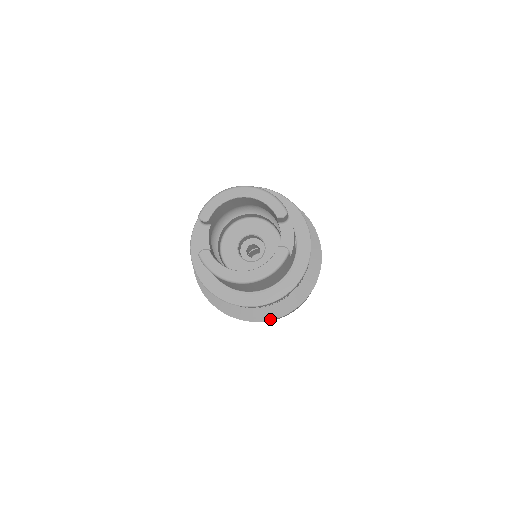
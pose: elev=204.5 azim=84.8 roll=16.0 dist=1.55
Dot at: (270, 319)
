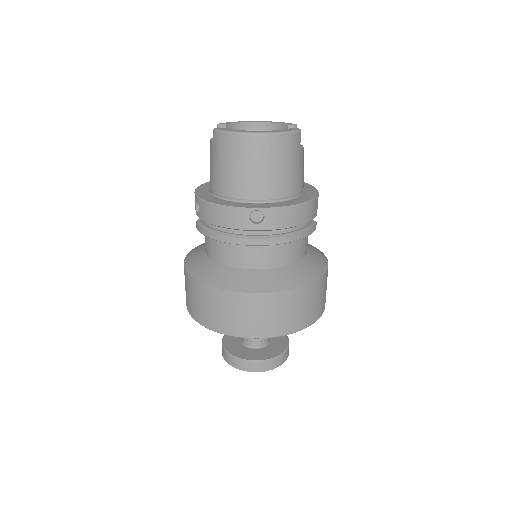
Dot at: (272, 291)
